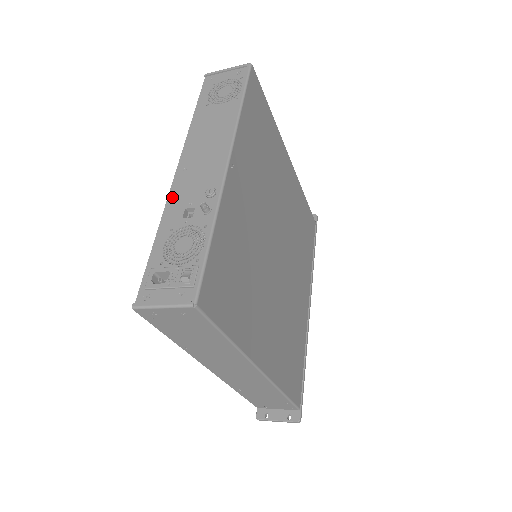
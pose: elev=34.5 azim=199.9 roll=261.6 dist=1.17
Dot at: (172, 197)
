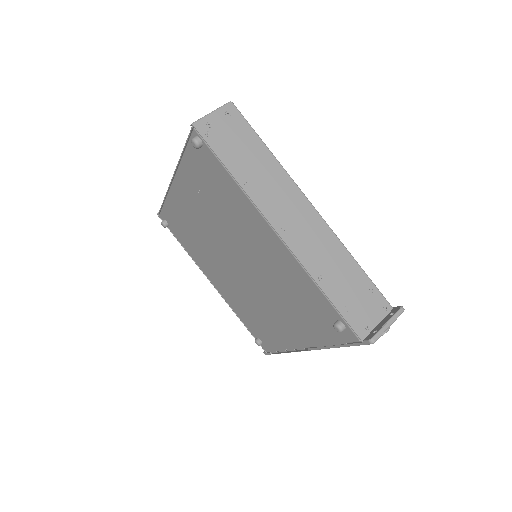
Dot at: occluded
